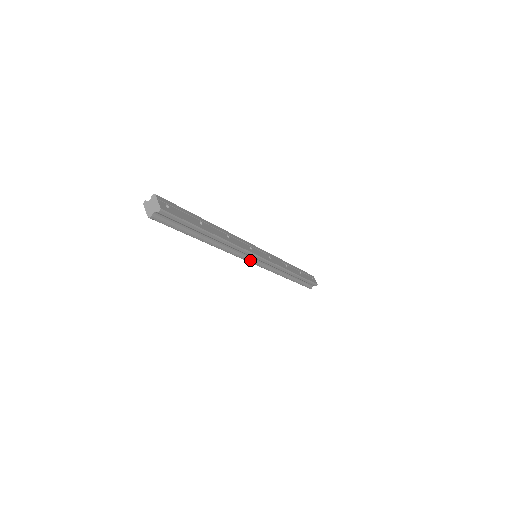
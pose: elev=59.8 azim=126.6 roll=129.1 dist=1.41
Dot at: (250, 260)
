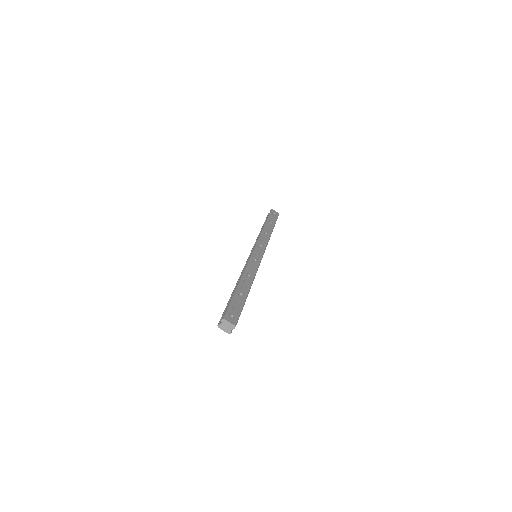
Dot at: occluded
